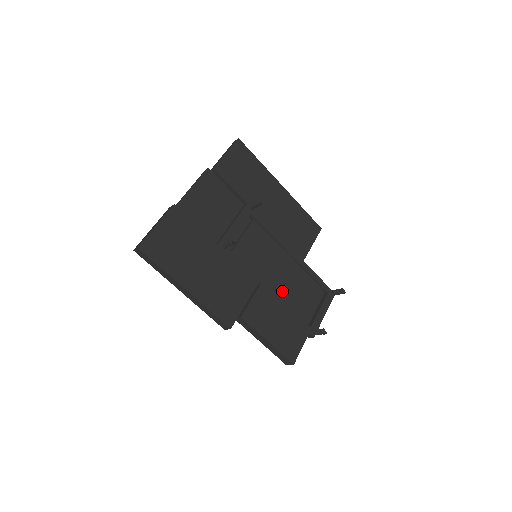
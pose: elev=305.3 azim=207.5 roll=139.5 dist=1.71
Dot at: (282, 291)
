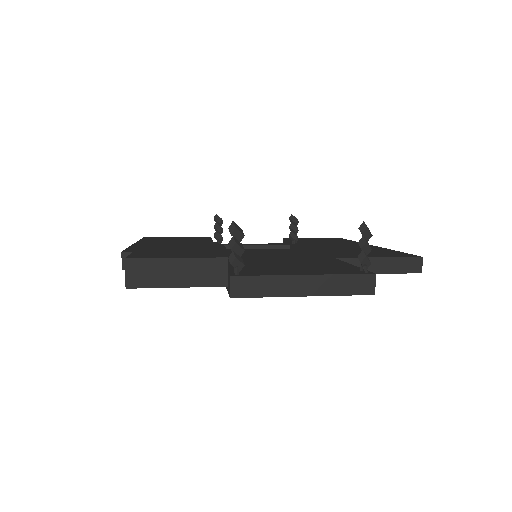
Dot at: (250, 262)
